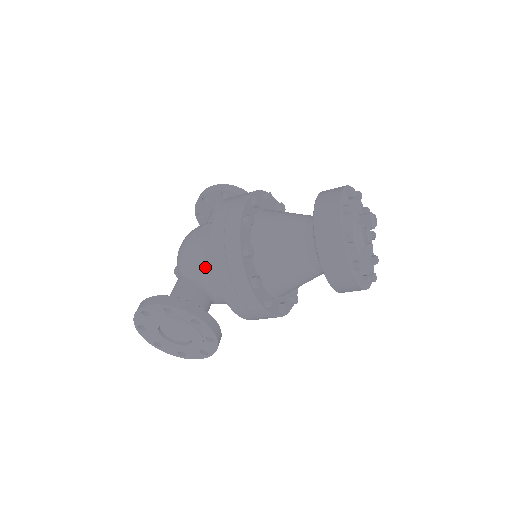
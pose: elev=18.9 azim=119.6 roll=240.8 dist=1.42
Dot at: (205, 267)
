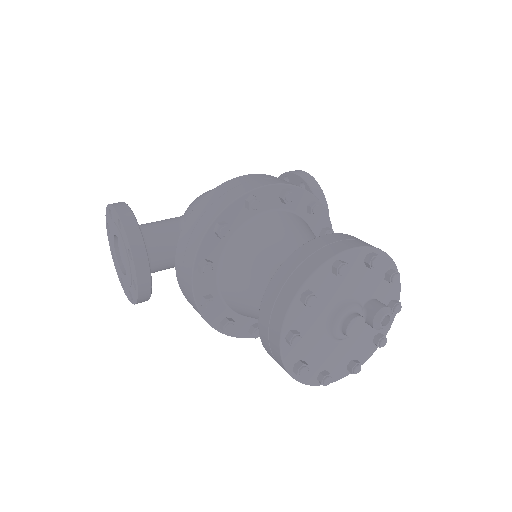
Dot at: occluded
